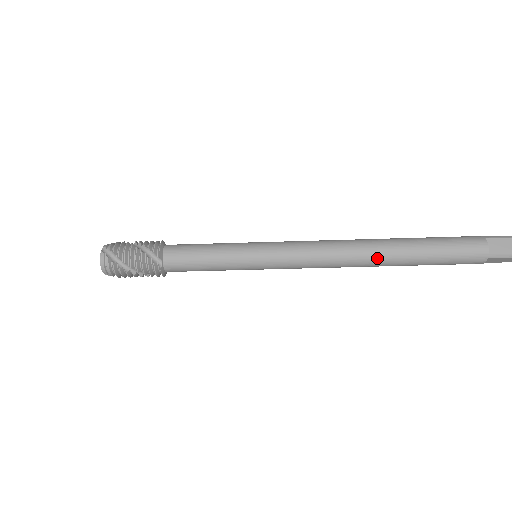
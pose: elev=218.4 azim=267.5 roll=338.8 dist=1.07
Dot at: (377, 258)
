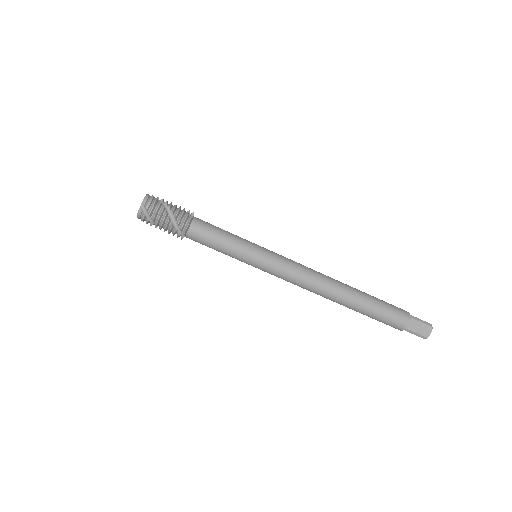
Dot at: (342, 285)
